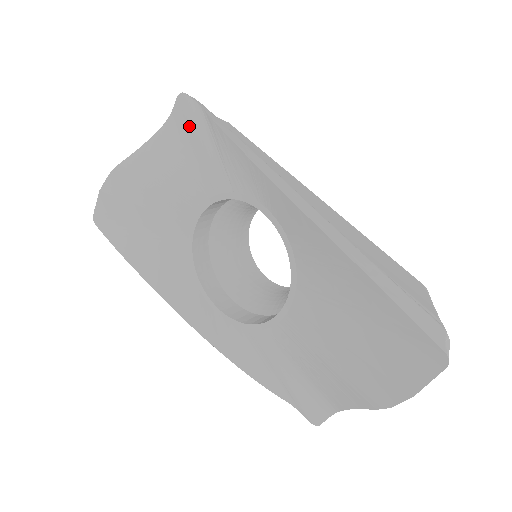
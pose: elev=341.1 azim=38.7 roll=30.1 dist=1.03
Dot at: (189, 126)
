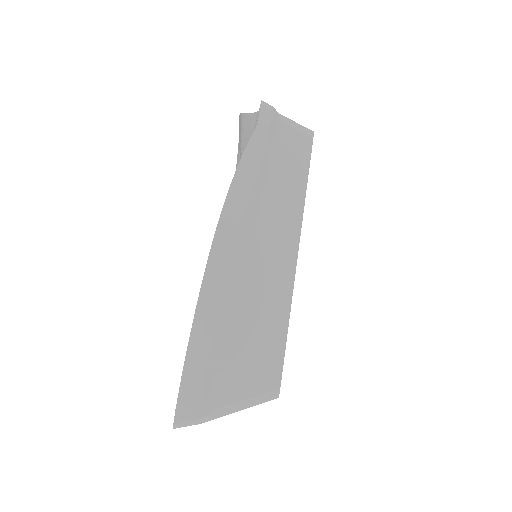
Dot at: occluded
